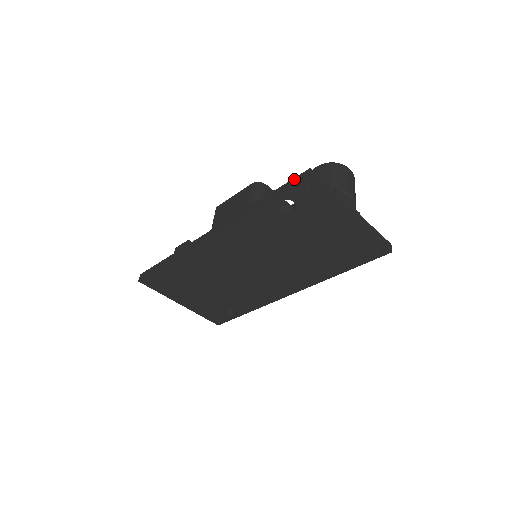
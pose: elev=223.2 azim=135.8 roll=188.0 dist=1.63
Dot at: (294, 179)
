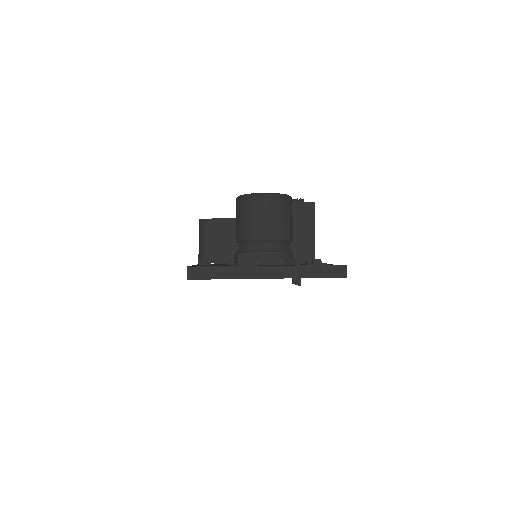
Dot at: occluded
